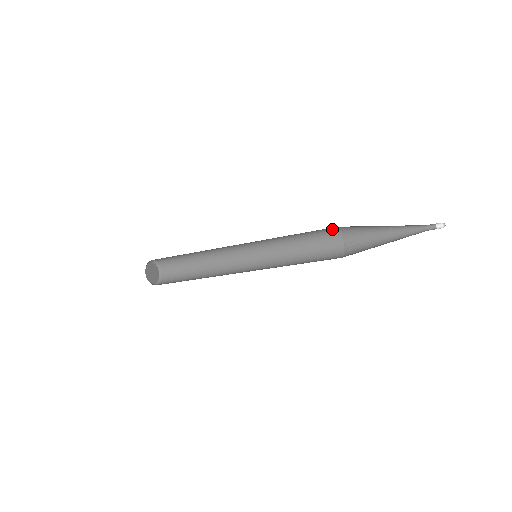
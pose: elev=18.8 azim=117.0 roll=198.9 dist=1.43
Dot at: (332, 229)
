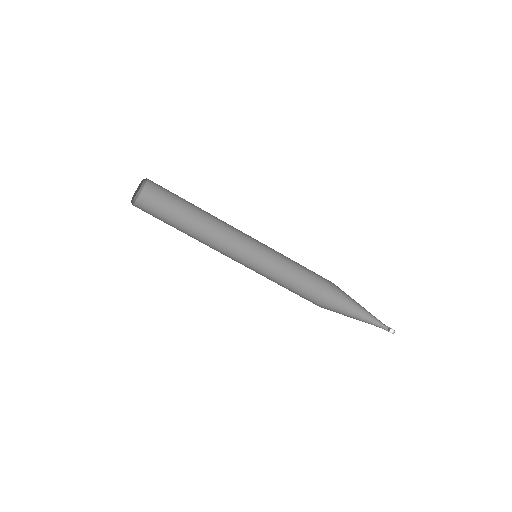
Dot at: (313, 298)
